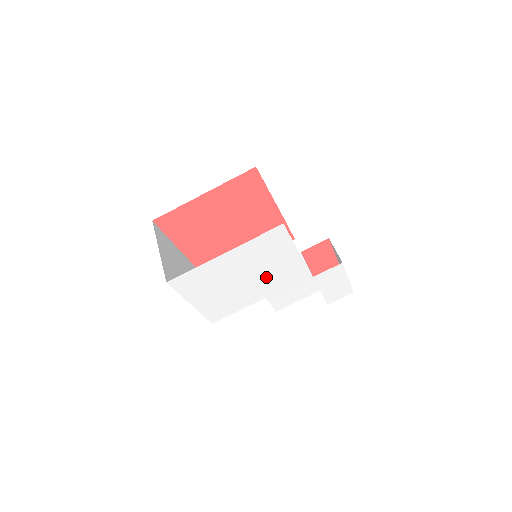
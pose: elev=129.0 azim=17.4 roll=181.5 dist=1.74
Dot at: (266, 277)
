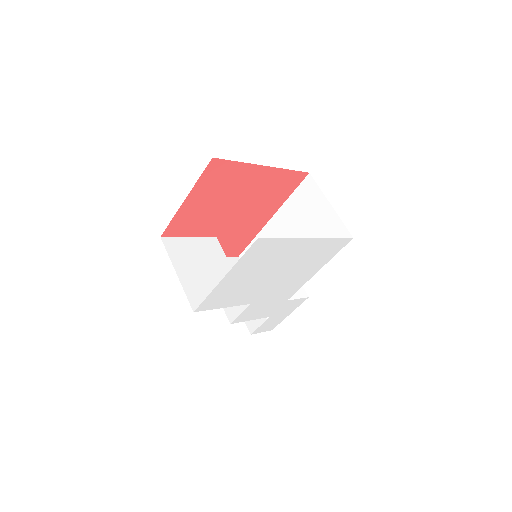
Dot at: (281, 282)
